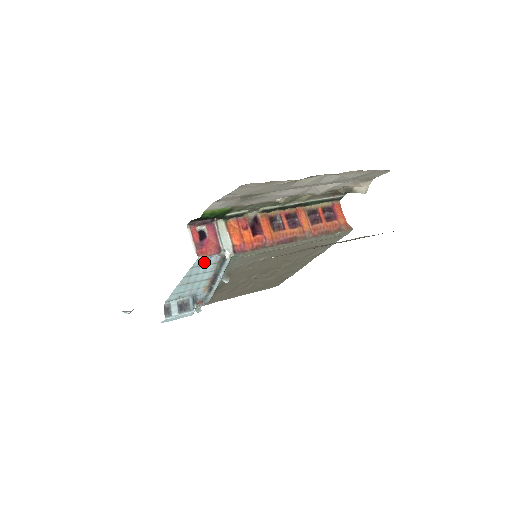
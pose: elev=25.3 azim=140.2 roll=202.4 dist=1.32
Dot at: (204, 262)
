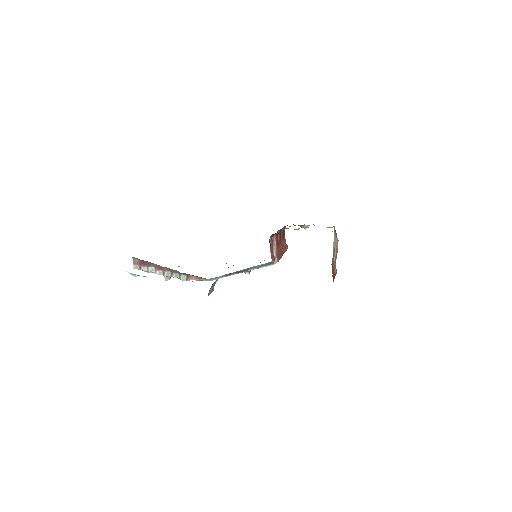
Dot at: occluded
